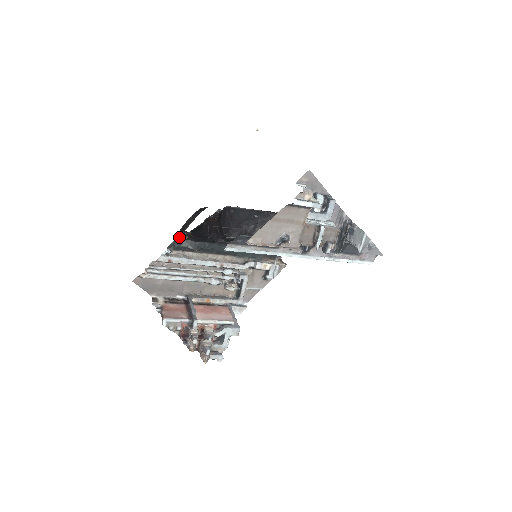
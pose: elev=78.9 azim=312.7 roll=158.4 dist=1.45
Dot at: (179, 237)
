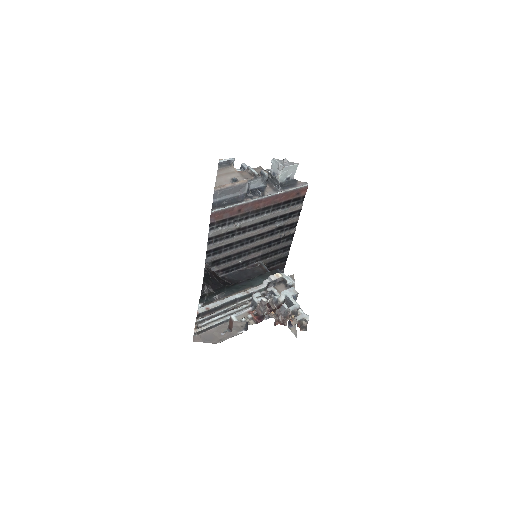
Dot at: (202, 297)
